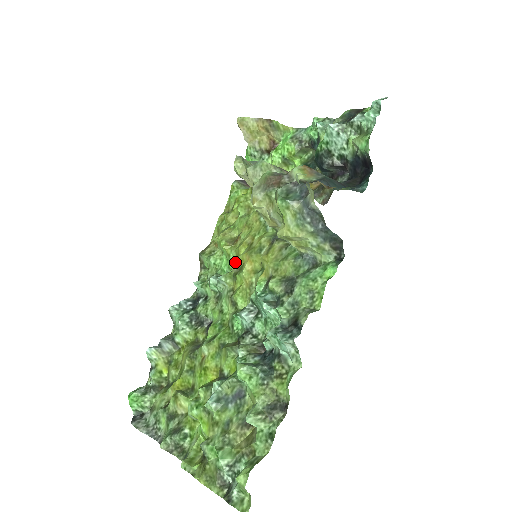
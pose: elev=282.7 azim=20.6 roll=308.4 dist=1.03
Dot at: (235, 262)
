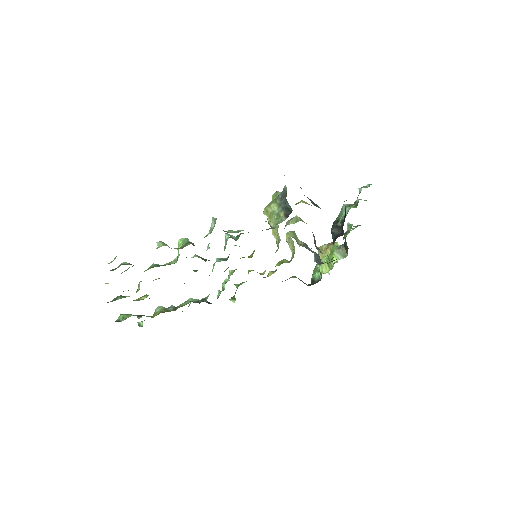
Dot at: occluded
